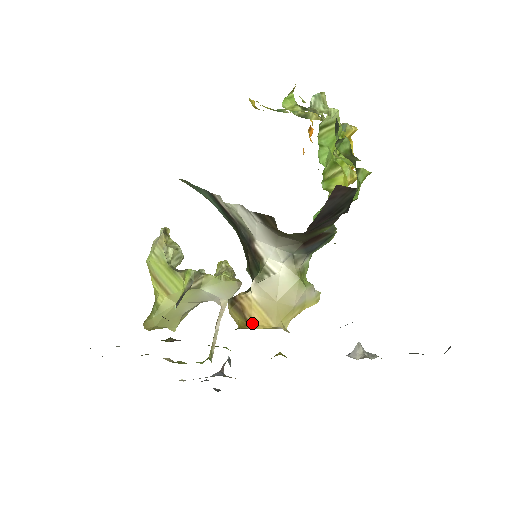
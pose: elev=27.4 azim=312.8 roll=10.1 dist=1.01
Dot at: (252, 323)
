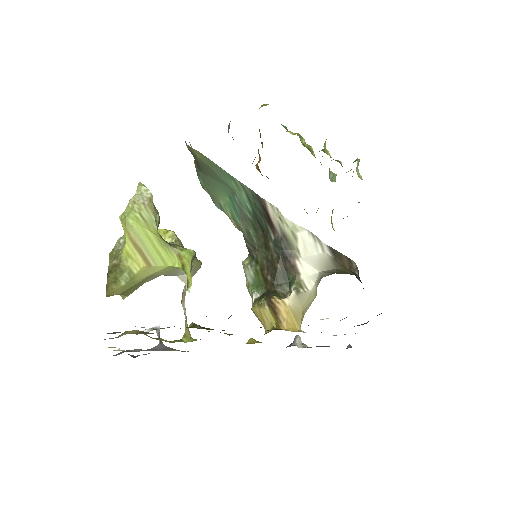
Dot at: (287, 325)
